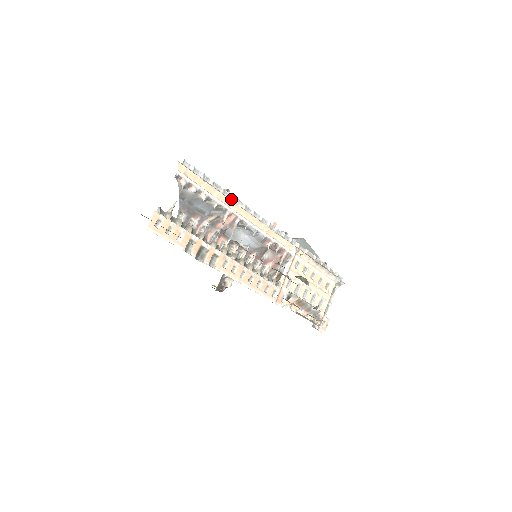
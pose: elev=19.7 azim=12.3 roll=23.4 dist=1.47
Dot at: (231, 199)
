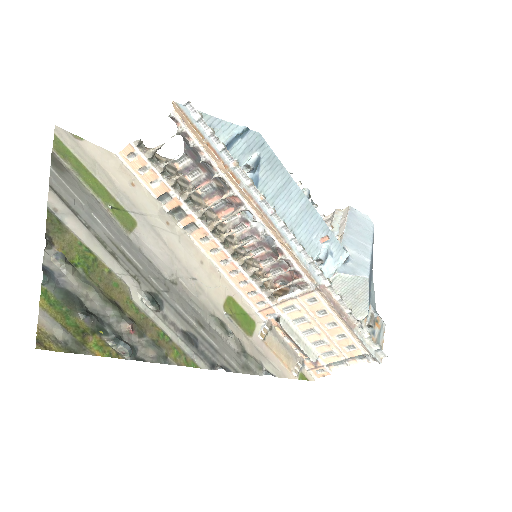
Dot at: (243, 180)
